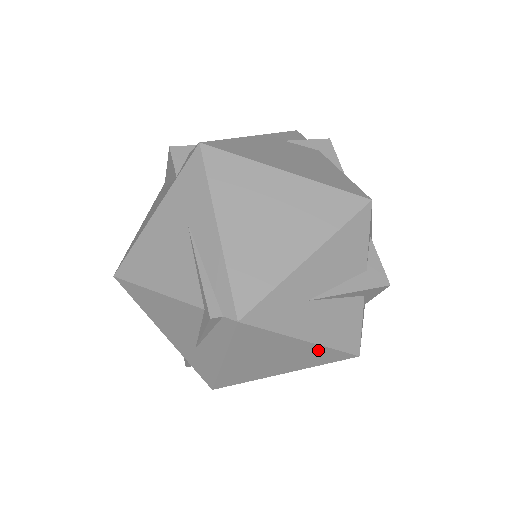
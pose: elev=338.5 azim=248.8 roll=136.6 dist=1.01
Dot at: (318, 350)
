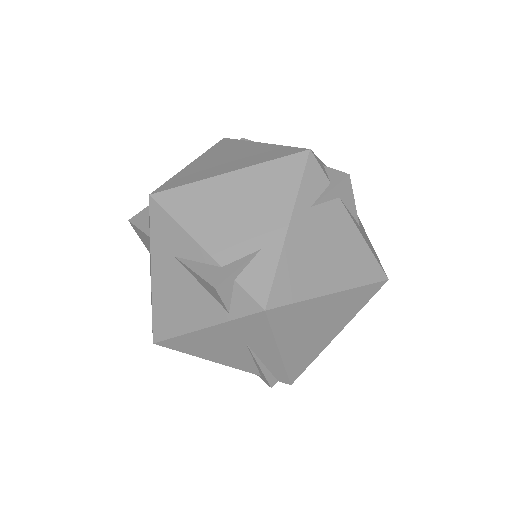
Dot at: occluded
